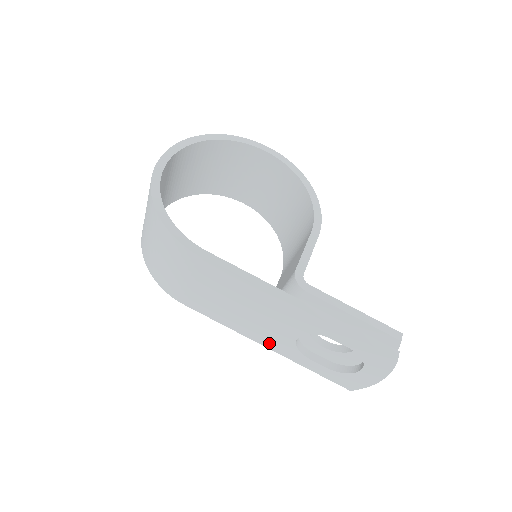
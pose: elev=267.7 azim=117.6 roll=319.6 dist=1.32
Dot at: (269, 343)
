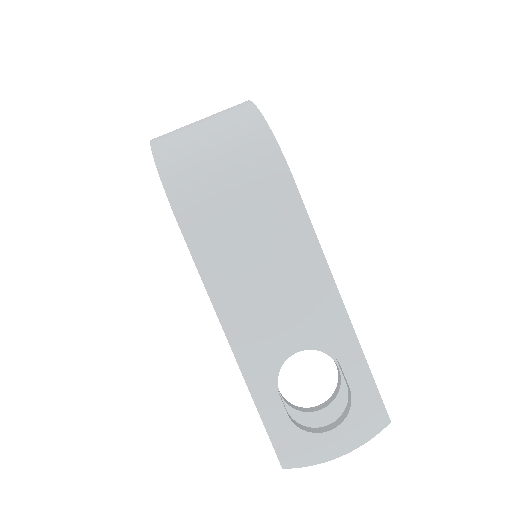
Dot at: (245, 345)
